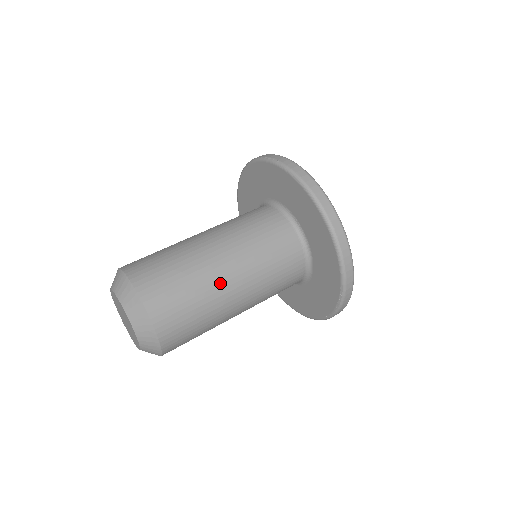
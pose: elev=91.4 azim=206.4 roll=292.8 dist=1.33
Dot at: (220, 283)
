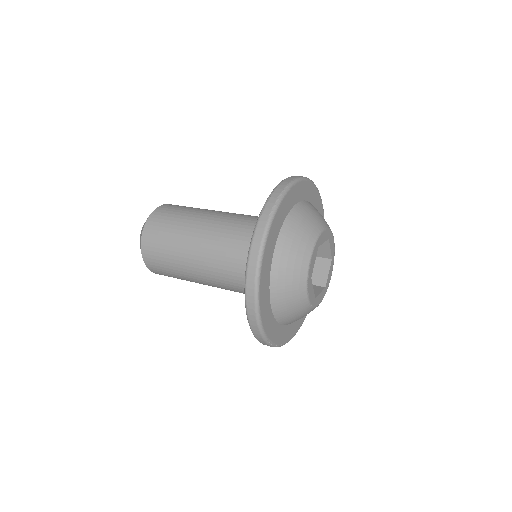
Dot at: (189, 265)
